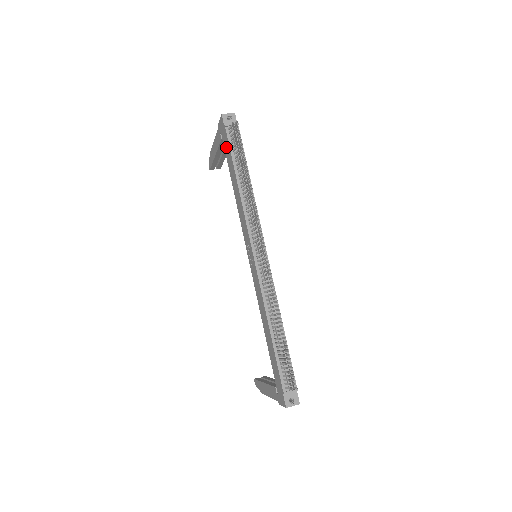
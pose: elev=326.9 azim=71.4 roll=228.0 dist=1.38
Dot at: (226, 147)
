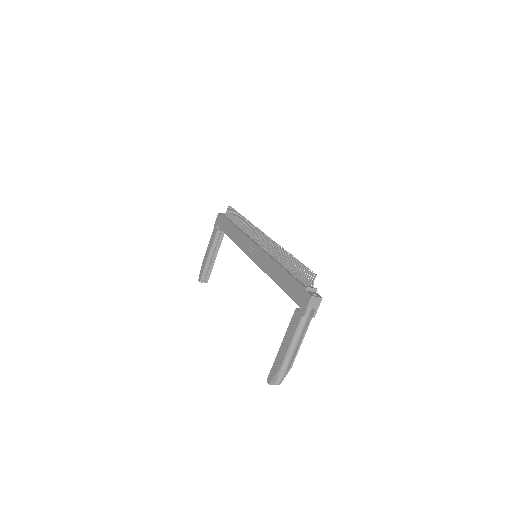
Dot at: (223, 224)
